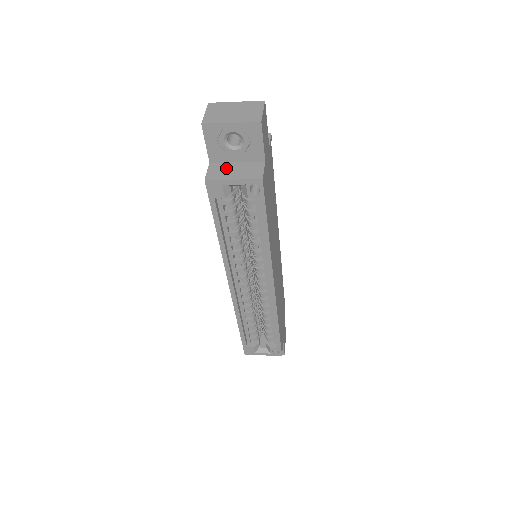
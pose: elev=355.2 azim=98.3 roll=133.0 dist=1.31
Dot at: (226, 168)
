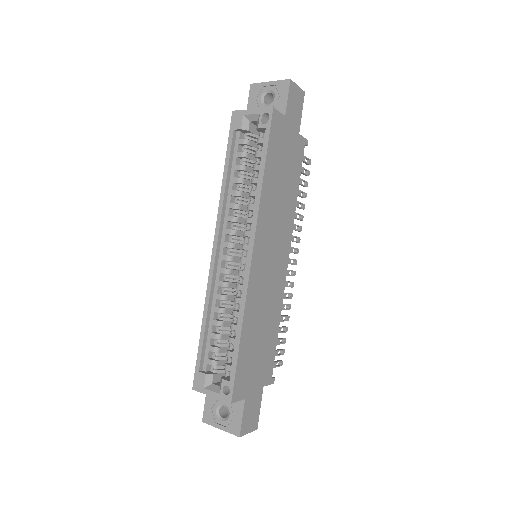
Dot at: occluded
